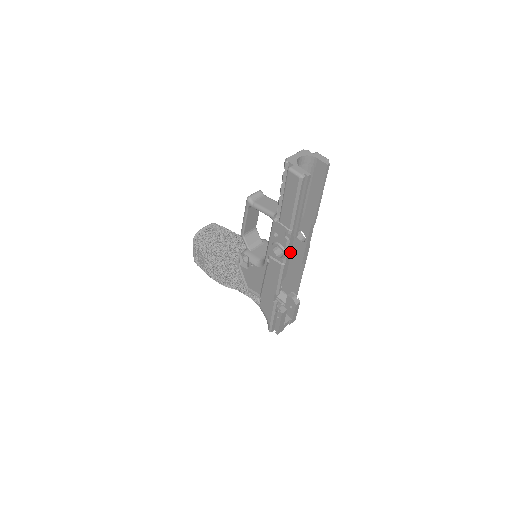
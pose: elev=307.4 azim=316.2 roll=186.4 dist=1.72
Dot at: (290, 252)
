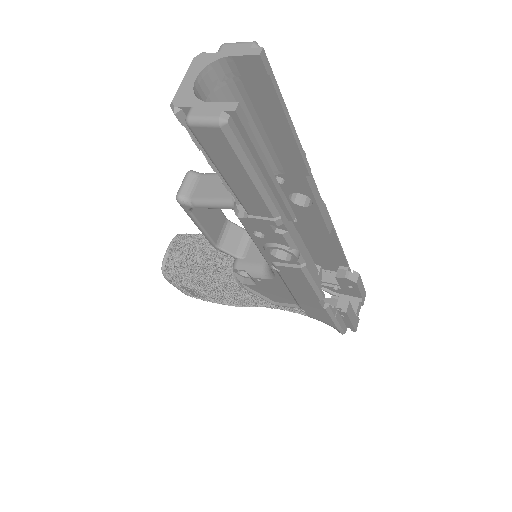
Dot at: (301, 243)
